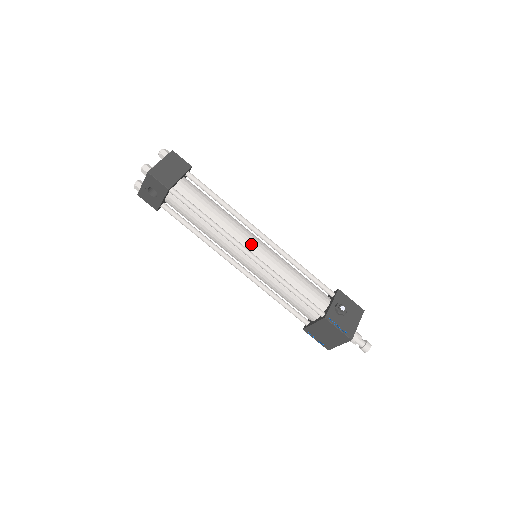
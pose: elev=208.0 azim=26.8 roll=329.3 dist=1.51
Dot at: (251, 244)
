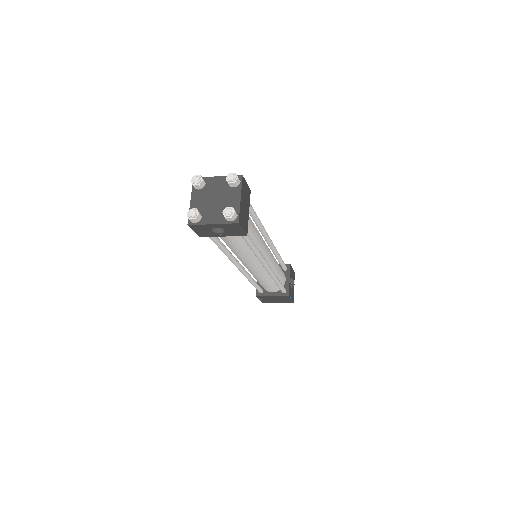
Dot at: (267, 255)
